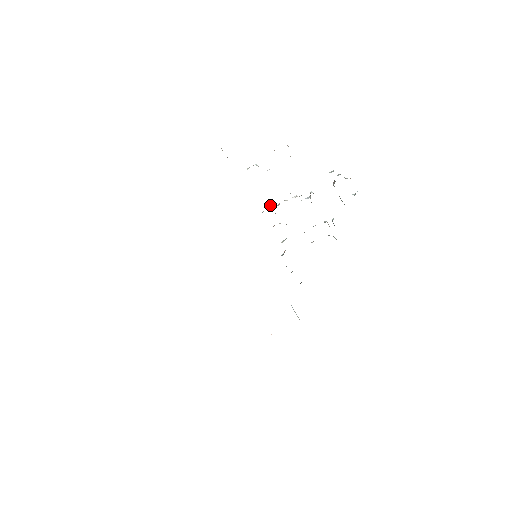
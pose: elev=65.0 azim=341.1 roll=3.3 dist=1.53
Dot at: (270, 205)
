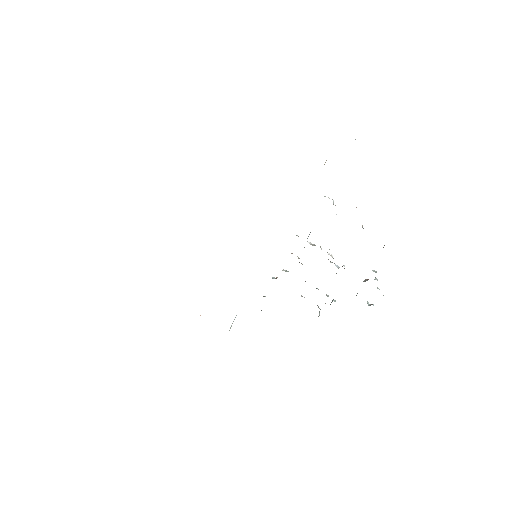
Dot at: occluded
